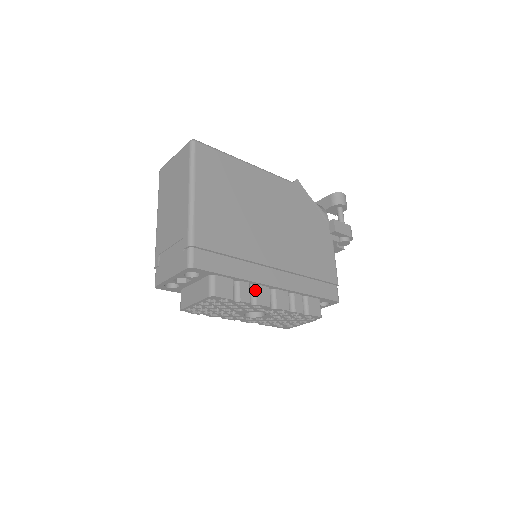
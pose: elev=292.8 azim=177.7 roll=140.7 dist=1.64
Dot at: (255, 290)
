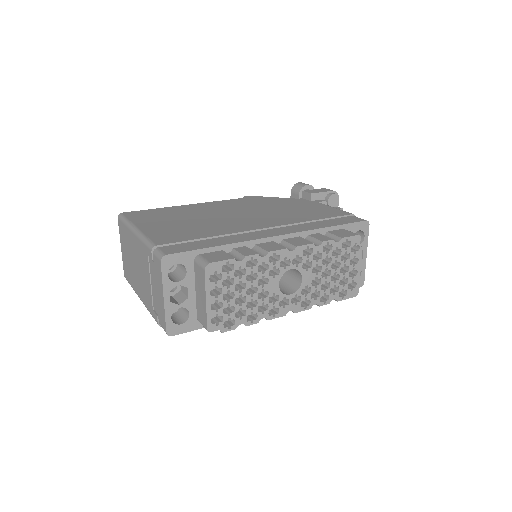
Dot at: (258, 248)
